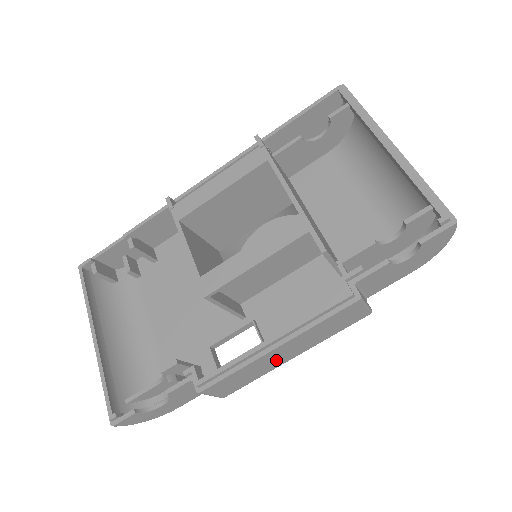
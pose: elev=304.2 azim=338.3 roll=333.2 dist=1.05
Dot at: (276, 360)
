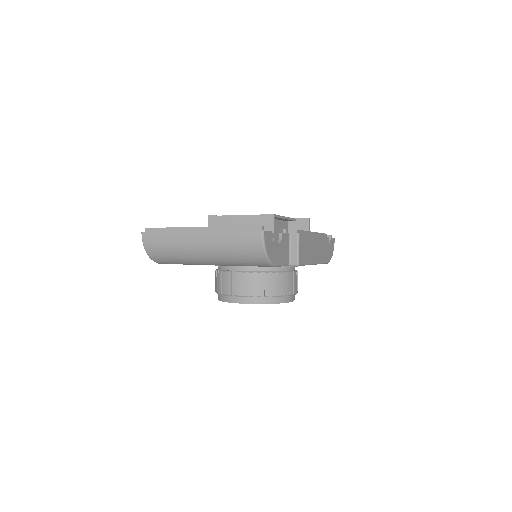
Dot at: (313, 252)
